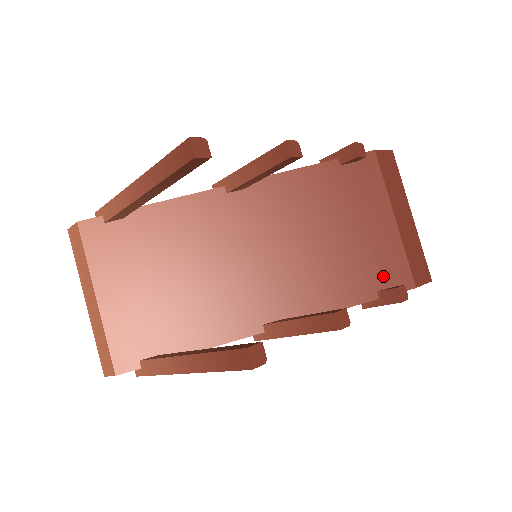
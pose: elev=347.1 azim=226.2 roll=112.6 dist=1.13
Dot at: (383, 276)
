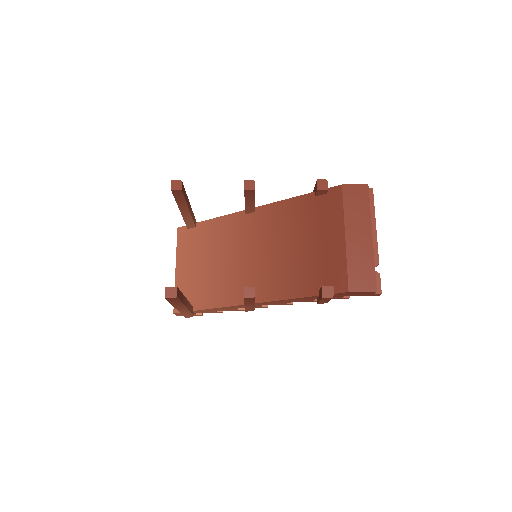
Dot at: (326, 279)
